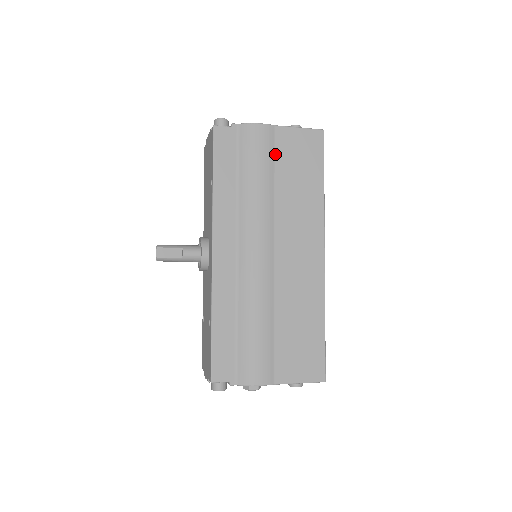
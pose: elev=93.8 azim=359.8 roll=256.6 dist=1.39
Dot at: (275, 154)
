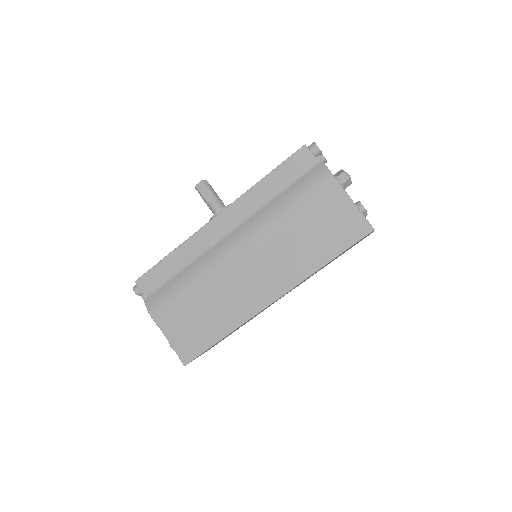
Dot at: (319, 206)
